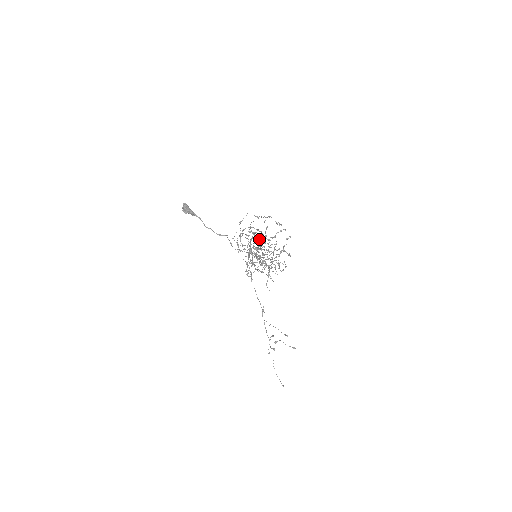
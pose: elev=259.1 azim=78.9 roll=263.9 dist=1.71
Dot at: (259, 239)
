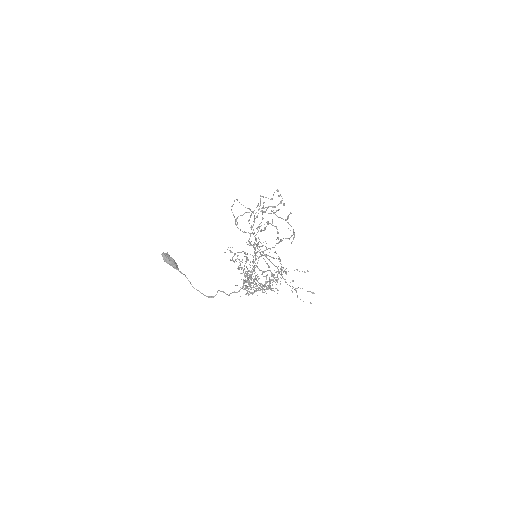
Dot at: (258, 210)
